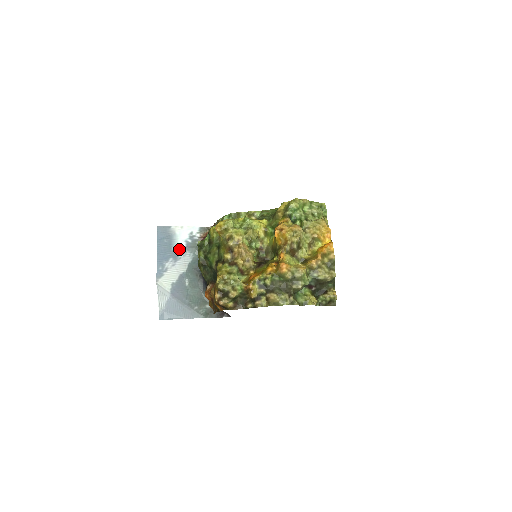
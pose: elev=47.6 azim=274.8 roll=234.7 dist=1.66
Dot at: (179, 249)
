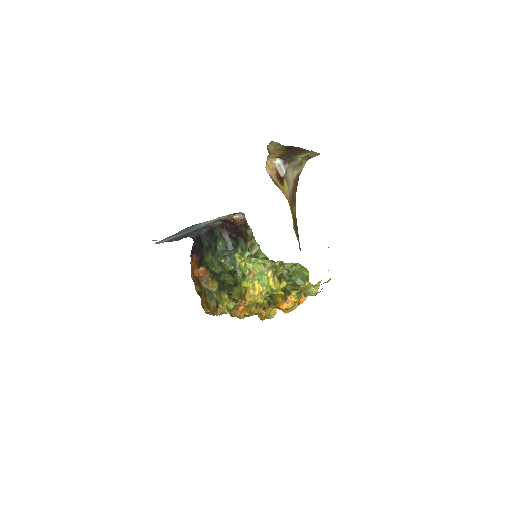
Dot at: occluded
